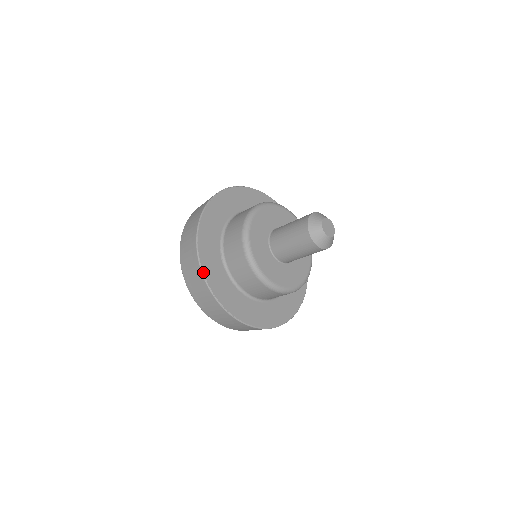
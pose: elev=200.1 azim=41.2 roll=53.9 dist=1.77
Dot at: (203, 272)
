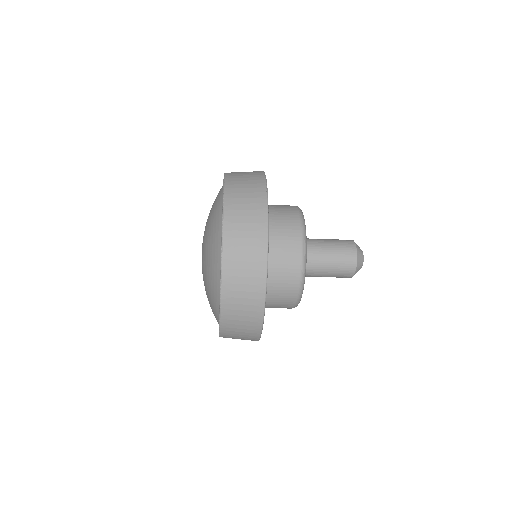
Dot at: occluded
